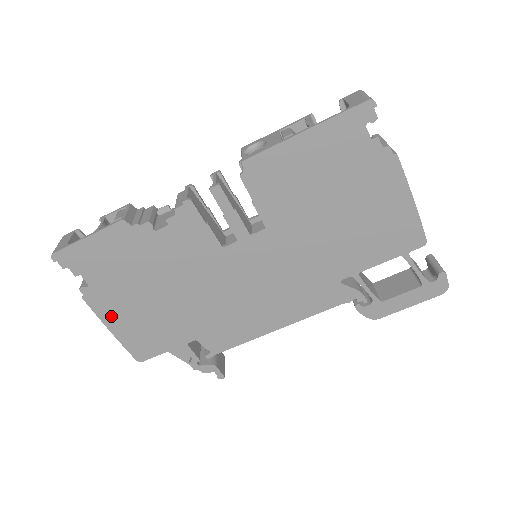
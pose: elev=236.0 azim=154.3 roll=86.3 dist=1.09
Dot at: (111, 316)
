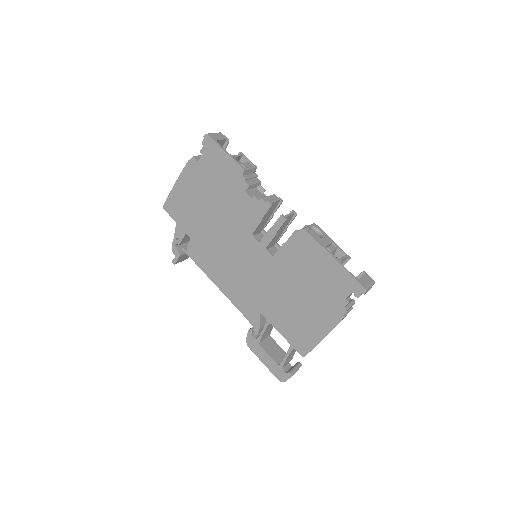
Dot at: (185, 181)
